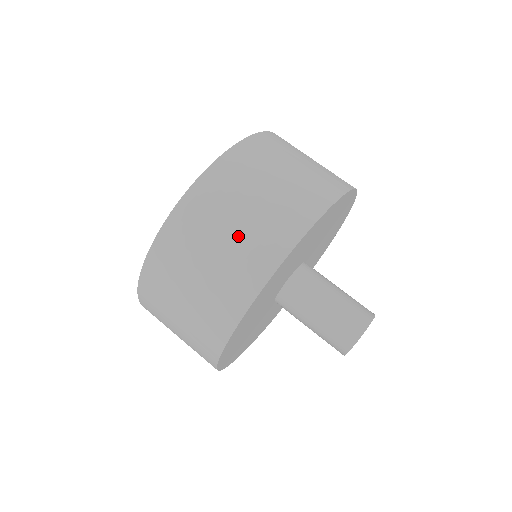
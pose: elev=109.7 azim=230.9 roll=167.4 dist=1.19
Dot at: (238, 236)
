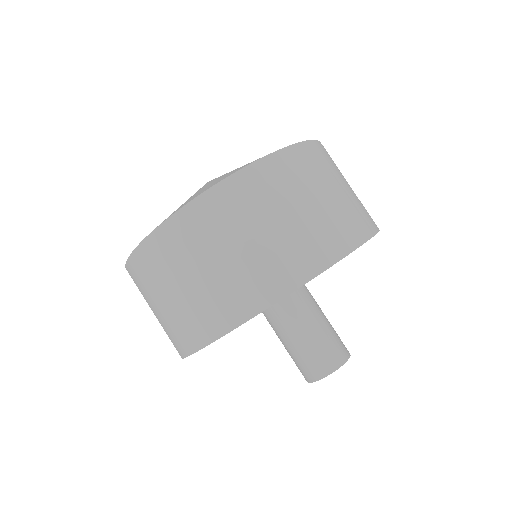
Dot at: (235, 263)
